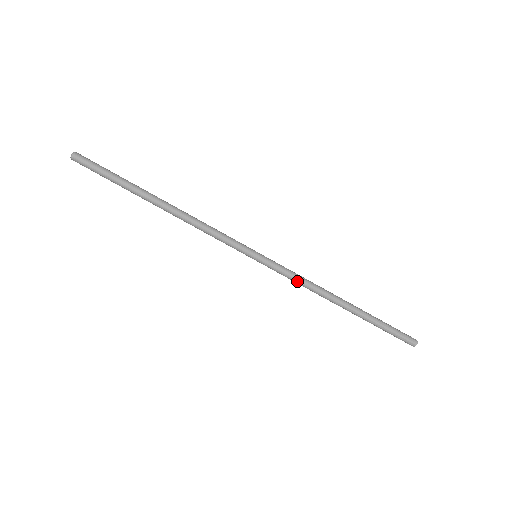
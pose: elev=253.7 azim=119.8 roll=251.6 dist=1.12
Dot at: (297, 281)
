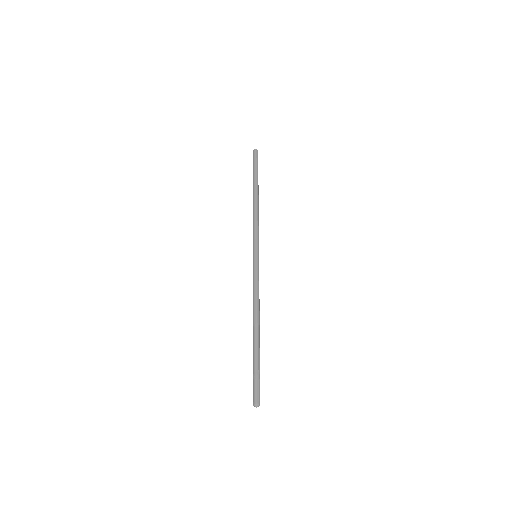
Dot at: (256, 286)
